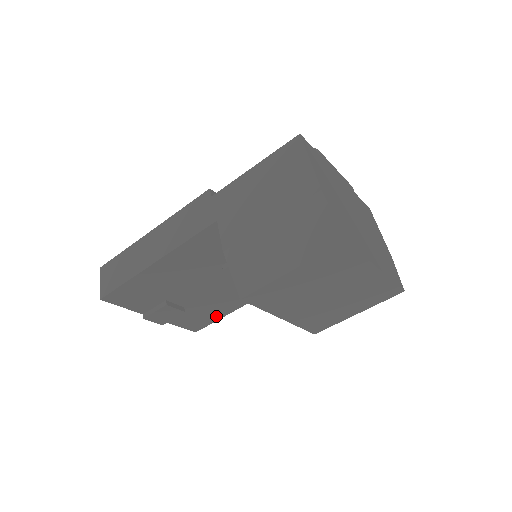
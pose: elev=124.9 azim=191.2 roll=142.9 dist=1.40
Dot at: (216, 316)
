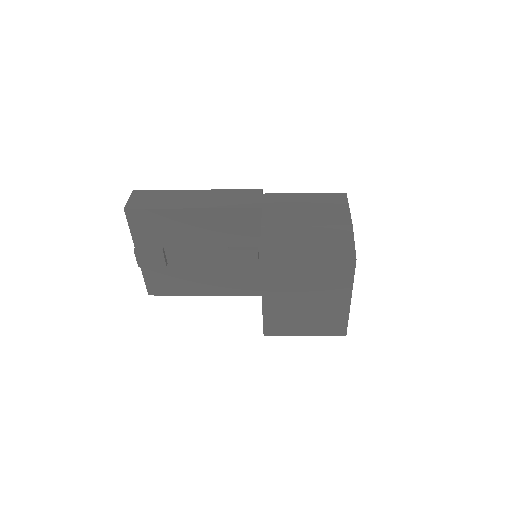
Dot at: (178, 290)
